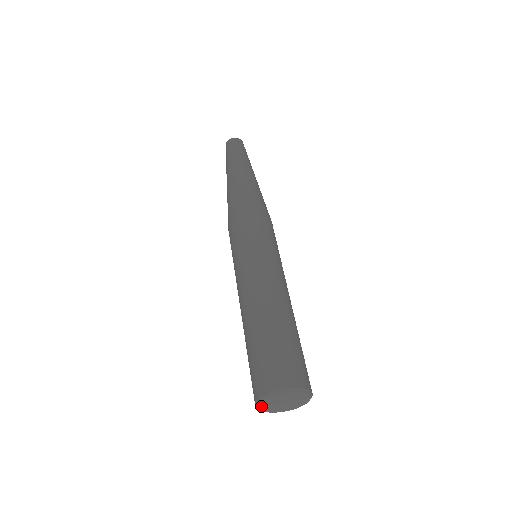
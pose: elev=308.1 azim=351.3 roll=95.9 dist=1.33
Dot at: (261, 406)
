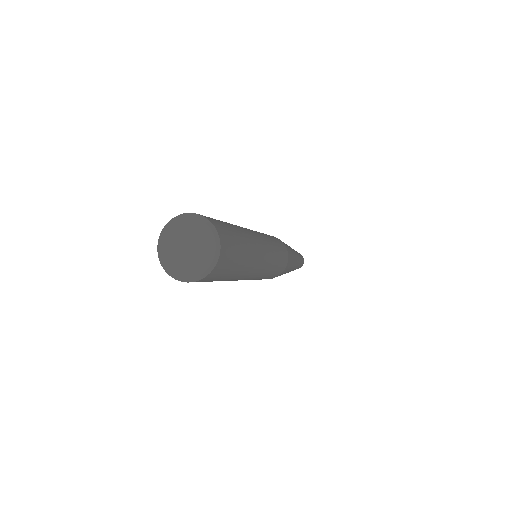
Dot at: (163, 257)
